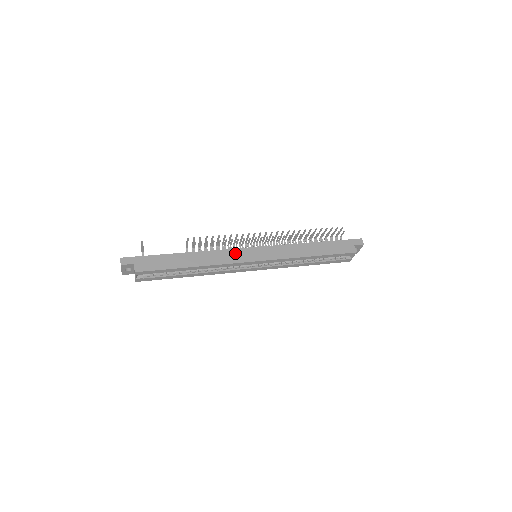
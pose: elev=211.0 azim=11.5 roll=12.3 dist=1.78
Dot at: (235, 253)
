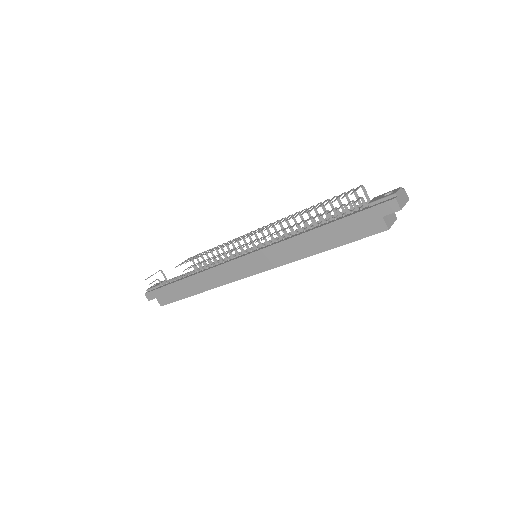
Dot at: (228, 269)
